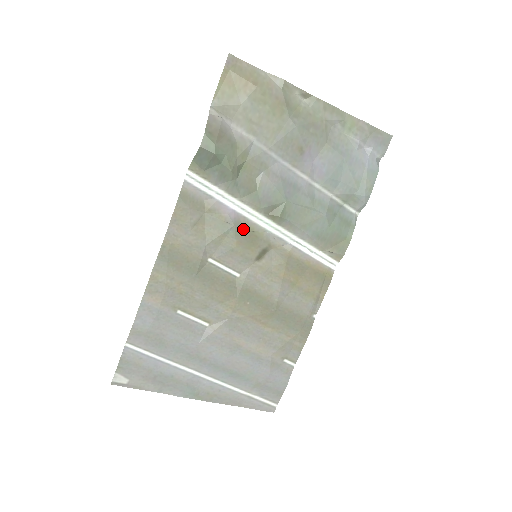
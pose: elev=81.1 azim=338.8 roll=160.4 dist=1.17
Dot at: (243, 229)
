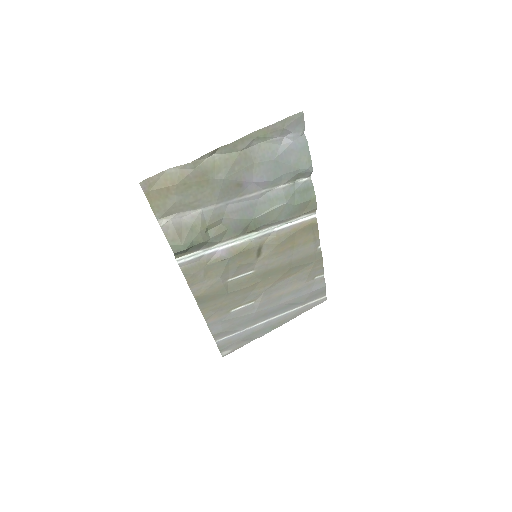
Dot at: (236, 254)
